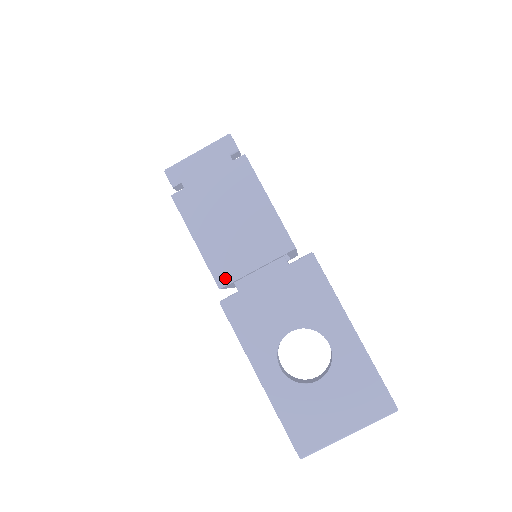
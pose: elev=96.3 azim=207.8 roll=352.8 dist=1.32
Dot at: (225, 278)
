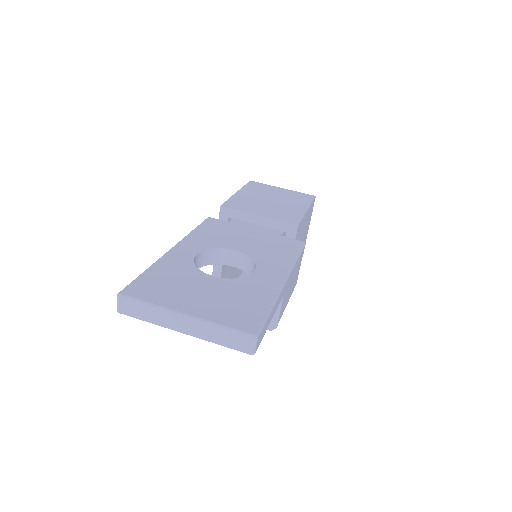
Dot at: (232, 206)
